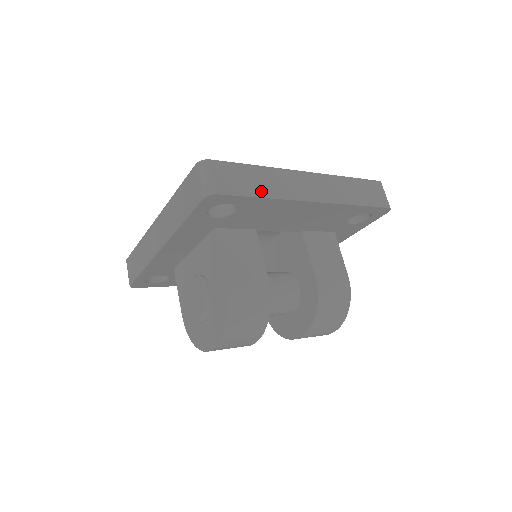
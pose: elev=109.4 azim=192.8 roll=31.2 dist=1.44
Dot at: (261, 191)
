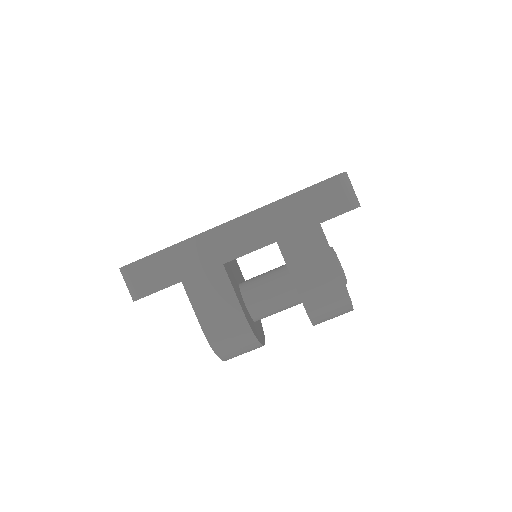
Dot at: (180, 274)
